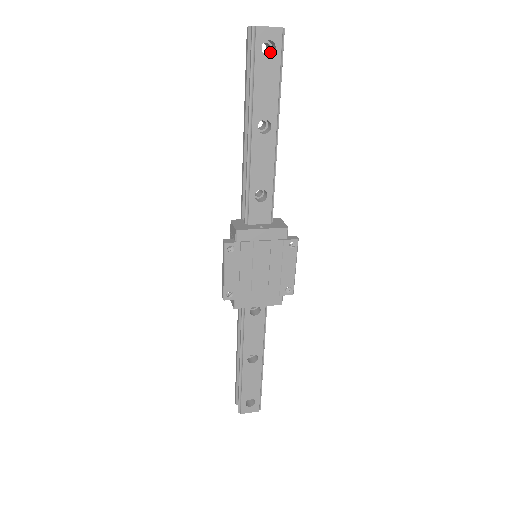
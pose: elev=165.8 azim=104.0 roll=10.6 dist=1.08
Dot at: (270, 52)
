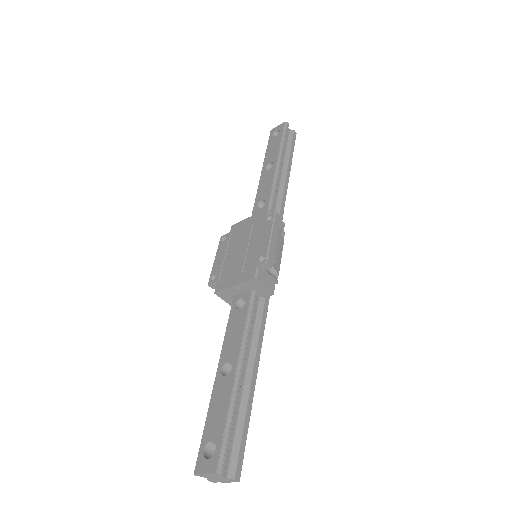
Dot at: occluded
